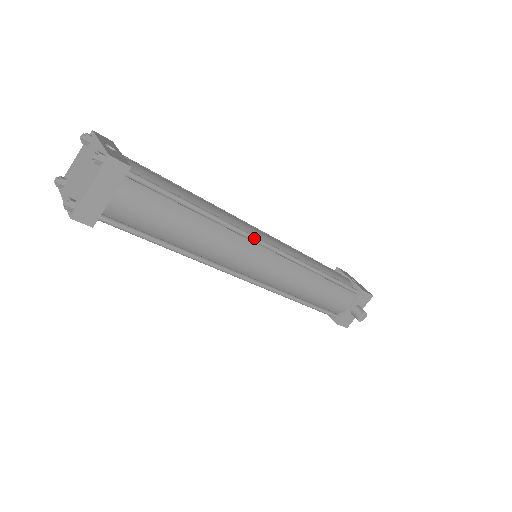
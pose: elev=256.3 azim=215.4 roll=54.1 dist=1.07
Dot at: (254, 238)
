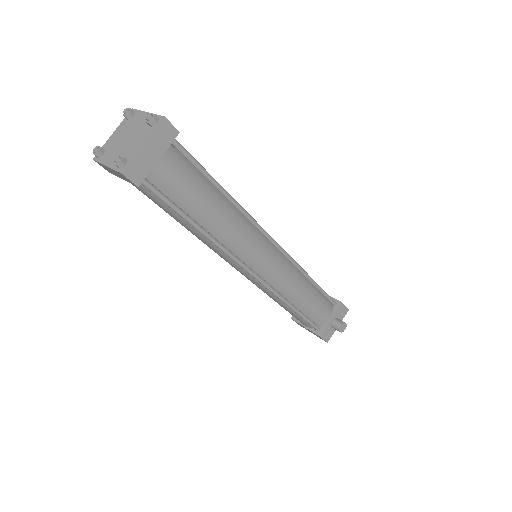
Dot at: (263, 229)
